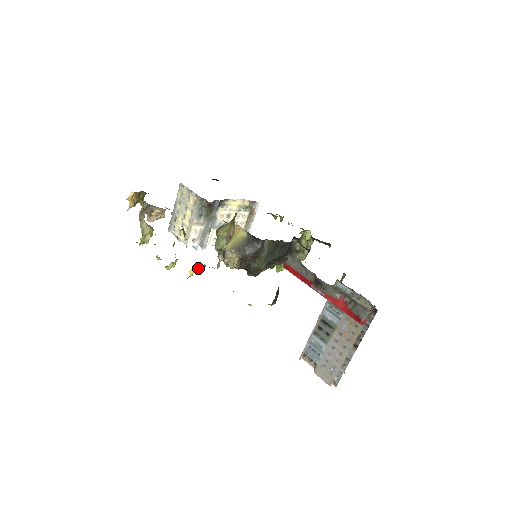
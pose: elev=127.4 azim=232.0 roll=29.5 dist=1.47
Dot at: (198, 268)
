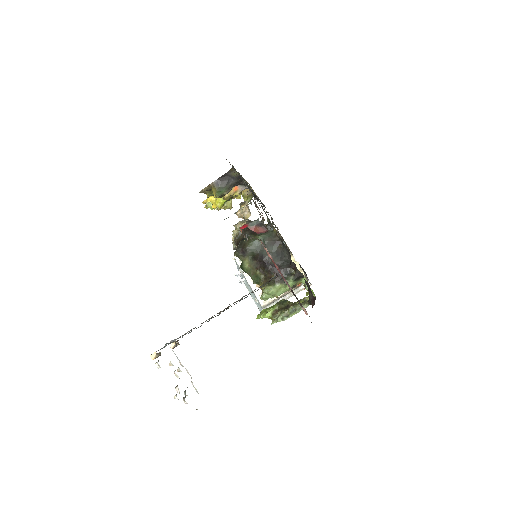
Dot at: occluded
